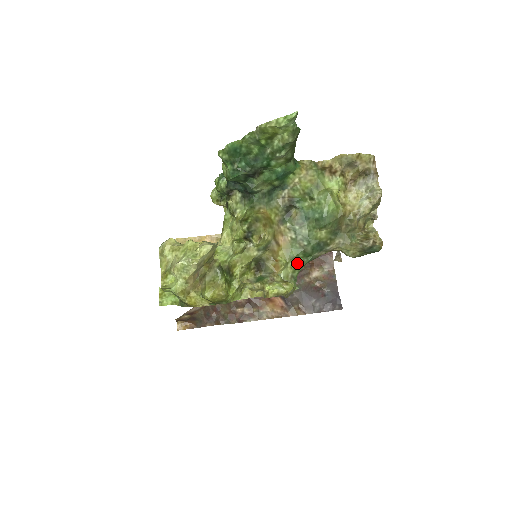
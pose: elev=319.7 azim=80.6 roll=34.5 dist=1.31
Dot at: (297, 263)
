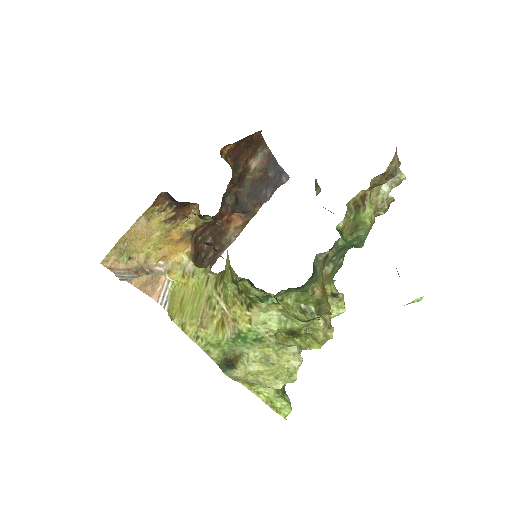
Dot at: occluded
